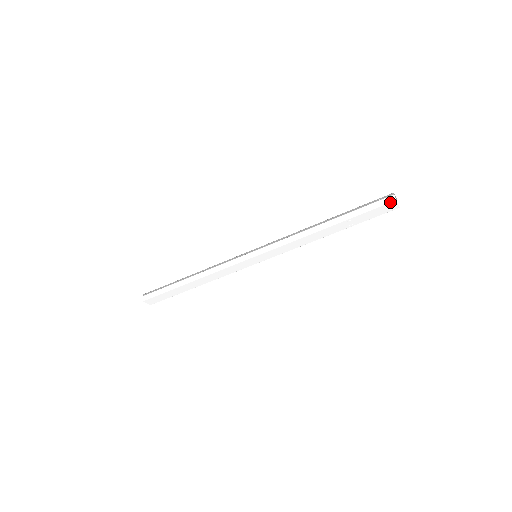
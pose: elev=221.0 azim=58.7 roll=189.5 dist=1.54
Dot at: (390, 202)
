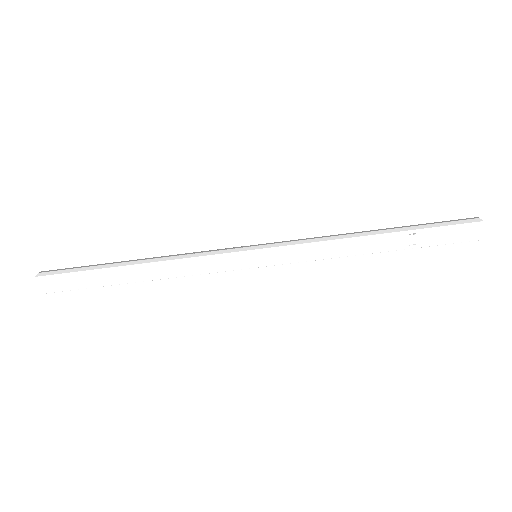
Dot at: (475, 222)
